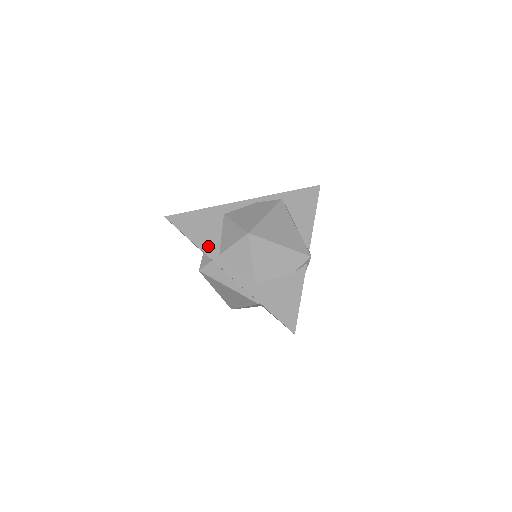
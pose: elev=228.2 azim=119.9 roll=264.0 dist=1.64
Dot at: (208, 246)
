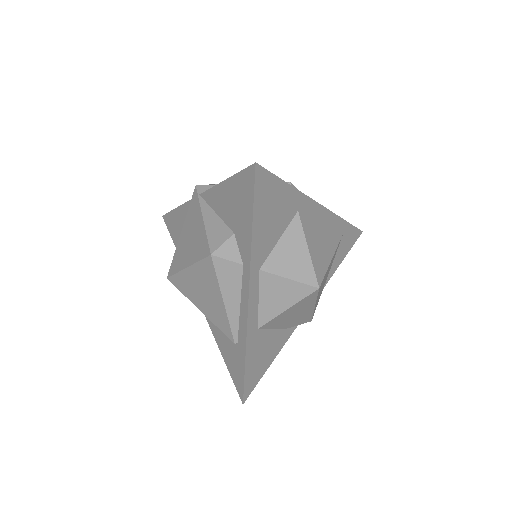
Dot at: (260, 249)
